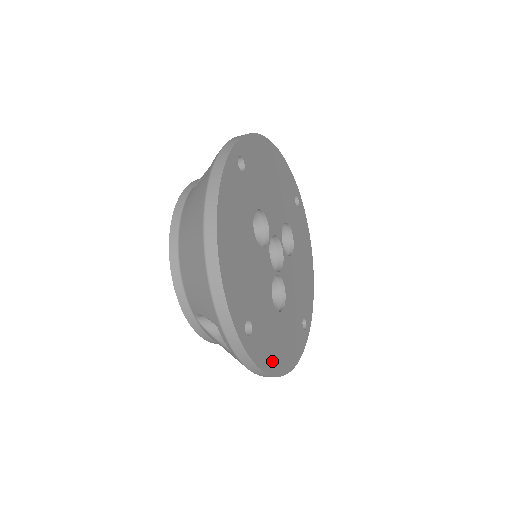
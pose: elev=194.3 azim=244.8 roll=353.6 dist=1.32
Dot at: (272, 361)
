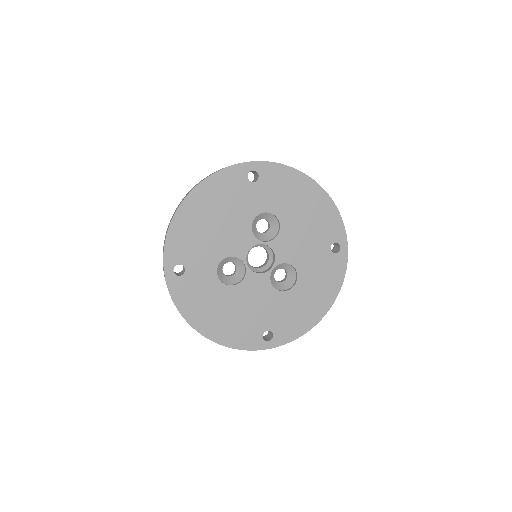
Dot at: (307, 320)
